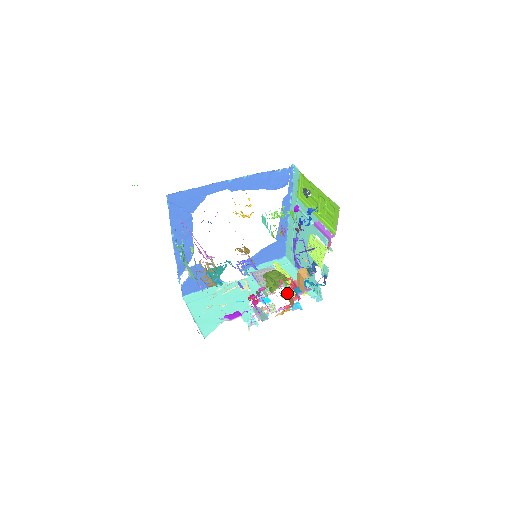
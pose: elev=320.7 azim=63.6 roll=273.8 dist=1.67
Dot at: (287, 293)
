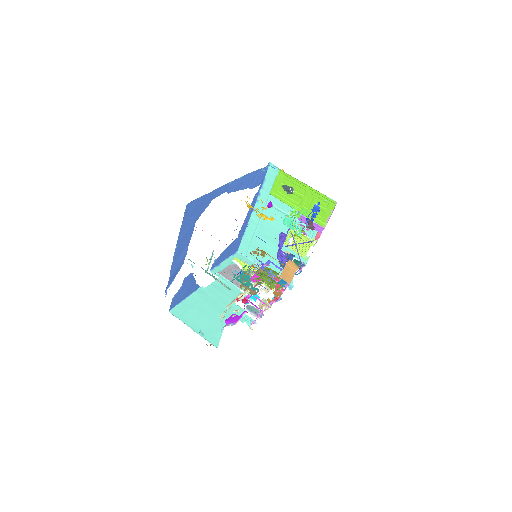
Dot at: occluded
